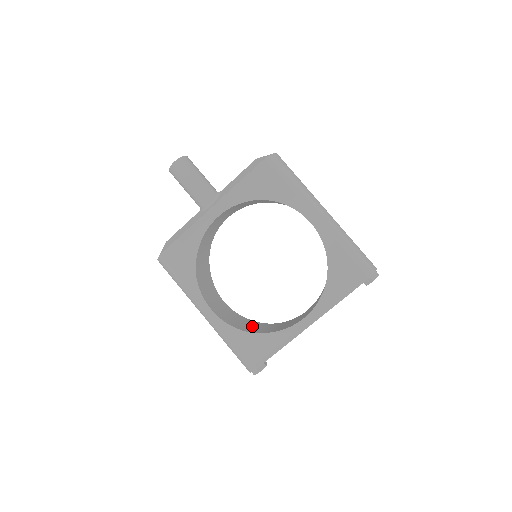
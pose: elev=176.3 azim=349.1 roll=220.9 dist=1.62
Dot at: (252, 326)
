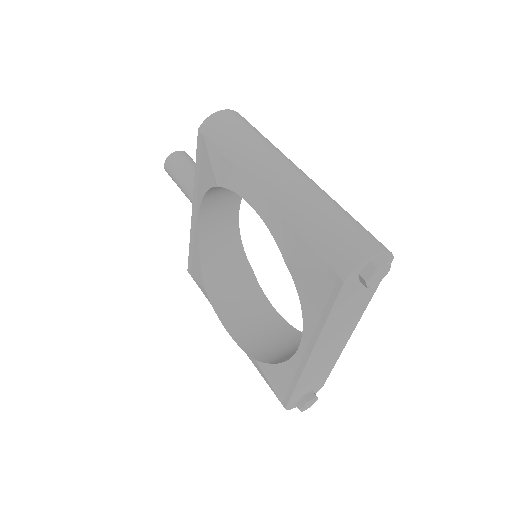
Dot at: (283, 347)
